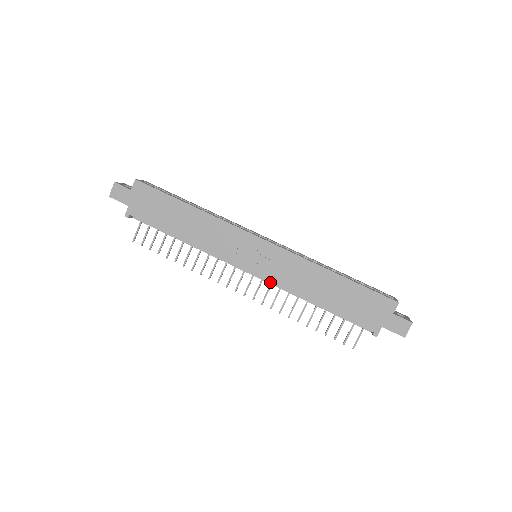
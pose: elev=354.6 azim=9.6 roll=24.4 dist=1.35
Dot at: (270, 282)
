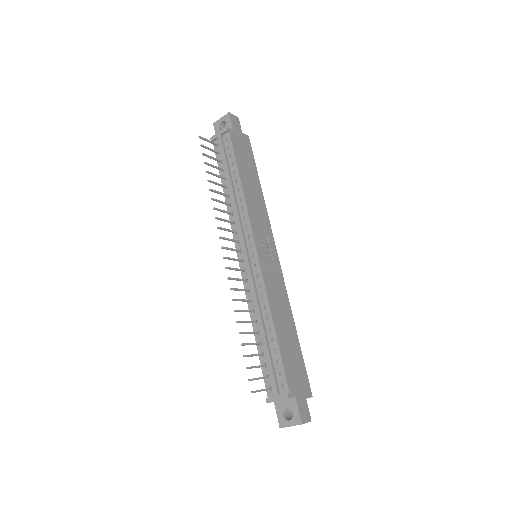
Dot at: (262, 273)
